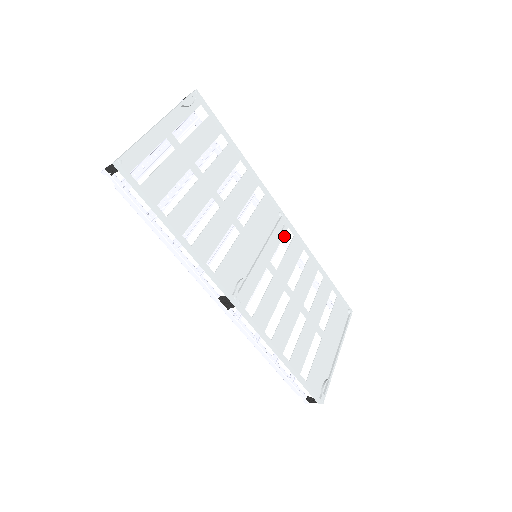
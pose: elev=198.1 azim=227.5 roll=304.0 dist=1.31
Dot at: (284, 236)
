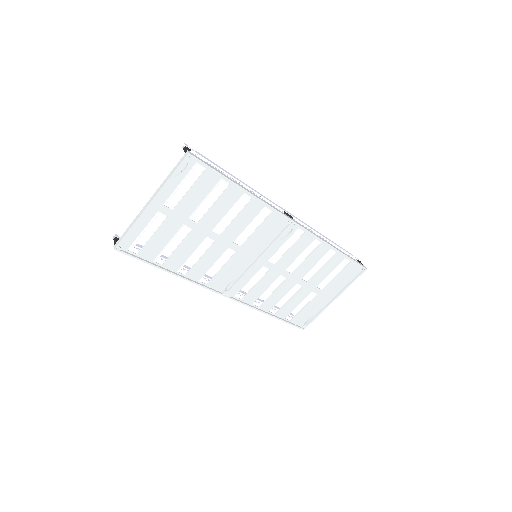
Dot at: occluded
